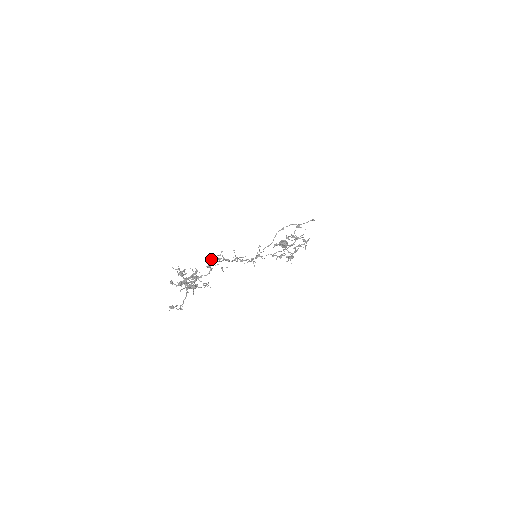
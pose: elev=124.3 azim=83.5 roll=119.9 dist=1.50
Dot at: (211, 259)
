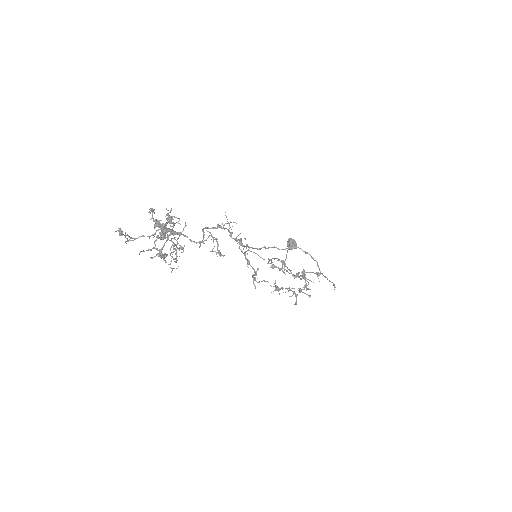
Dot at: (214, 237)
